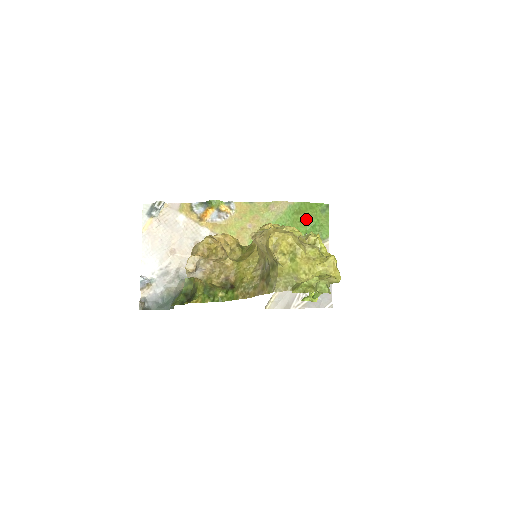
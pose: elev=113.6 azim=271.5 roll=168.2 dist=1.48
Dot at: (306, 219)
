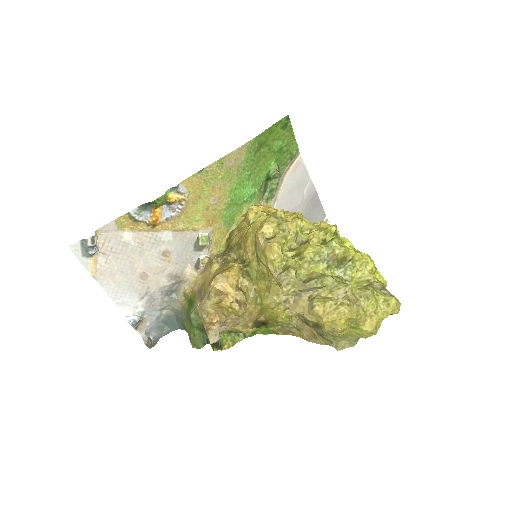
Dot at: (270, 148)
